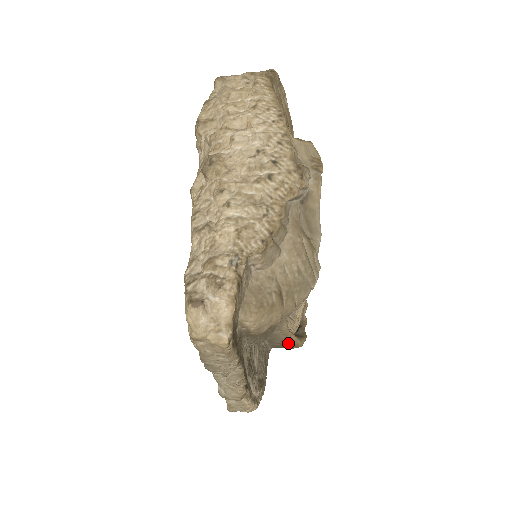
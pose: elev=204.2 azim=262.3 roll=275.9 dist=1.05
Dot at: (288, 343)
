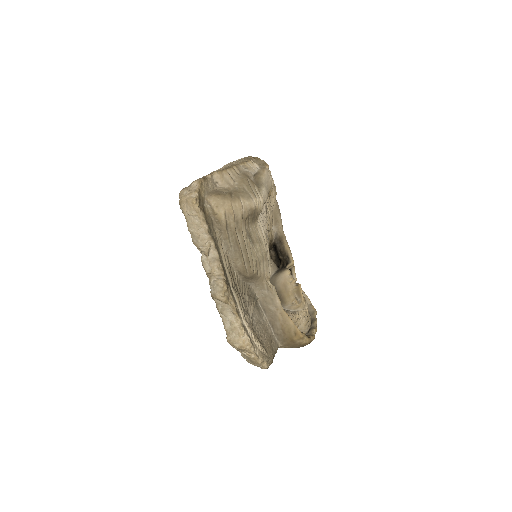
Dot at: (288, 329)
